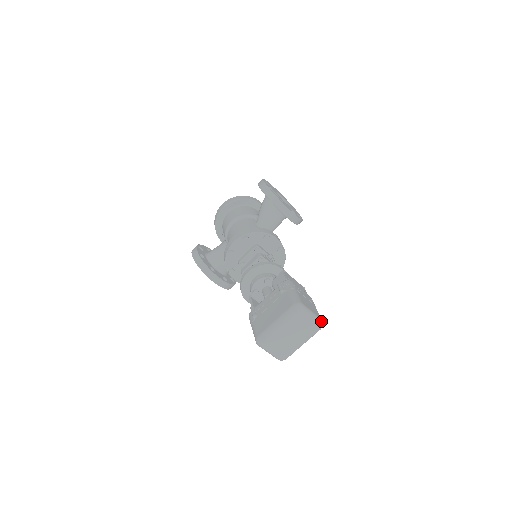
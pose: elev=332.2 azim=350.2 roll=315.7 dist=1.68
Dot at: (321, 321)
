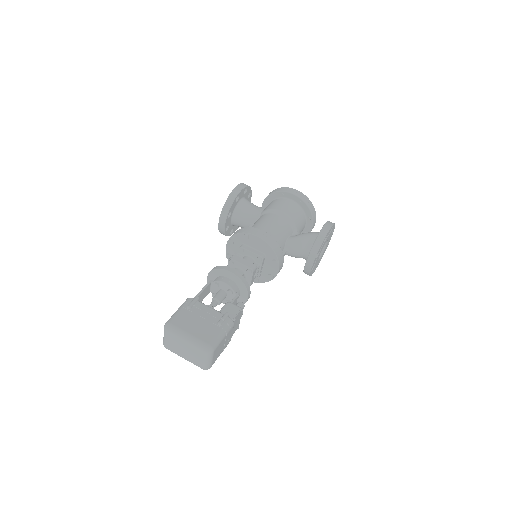
Dot at: (209, 368)
